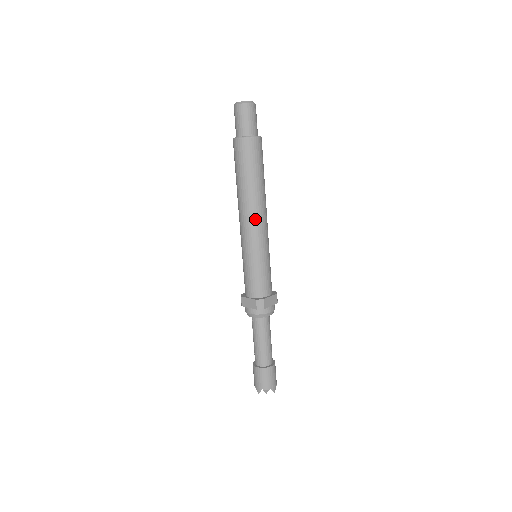
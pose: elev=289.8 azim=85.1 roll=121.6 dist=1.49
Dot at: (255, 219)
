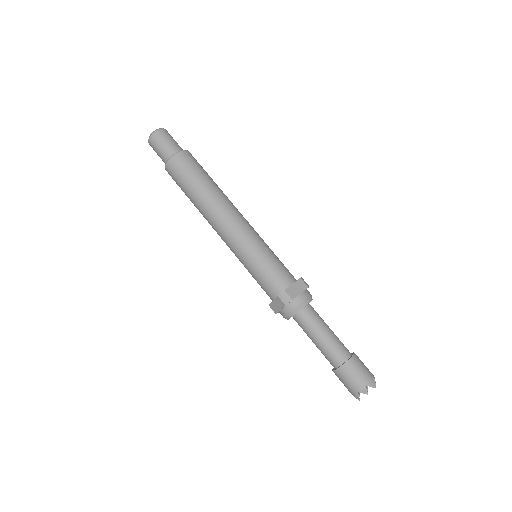
Dot at: (225, 221)
